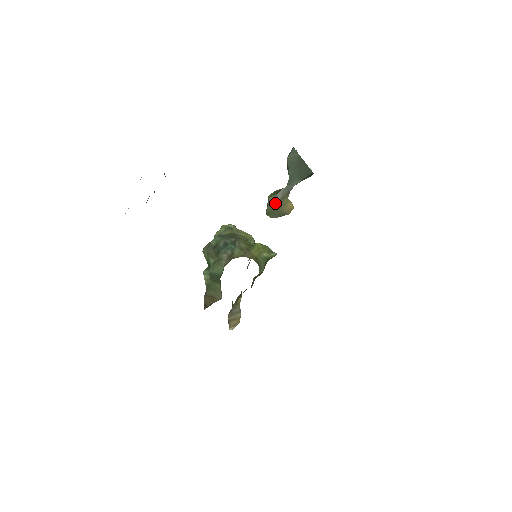
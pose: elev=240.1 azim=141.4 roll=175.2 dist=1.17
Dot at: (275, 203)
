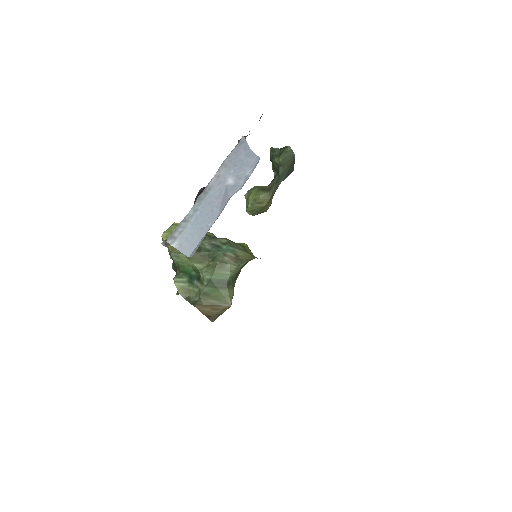
Dot at: (266, 201)
